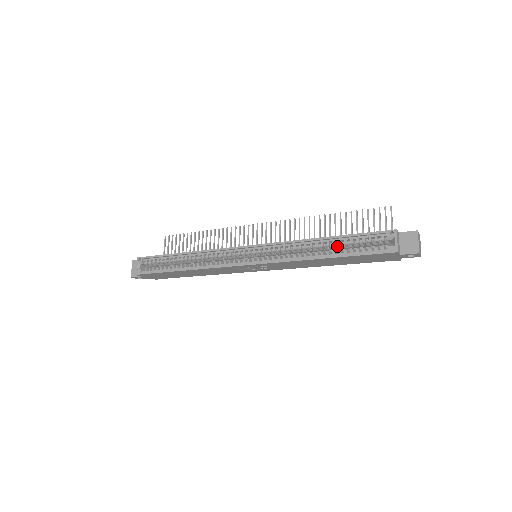
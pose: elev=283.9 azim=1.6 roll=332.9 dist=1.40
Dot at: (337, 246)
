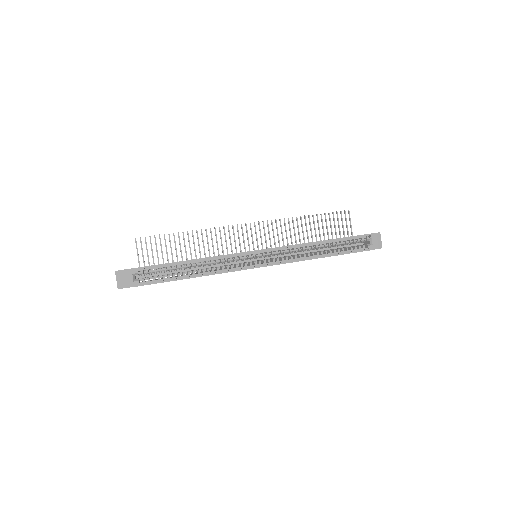
Dot at: (330, 246)
